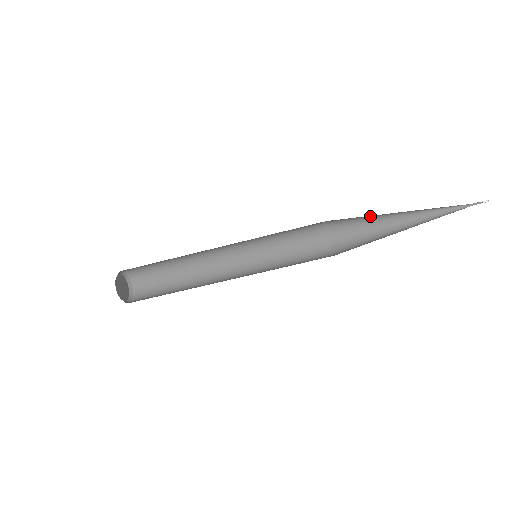
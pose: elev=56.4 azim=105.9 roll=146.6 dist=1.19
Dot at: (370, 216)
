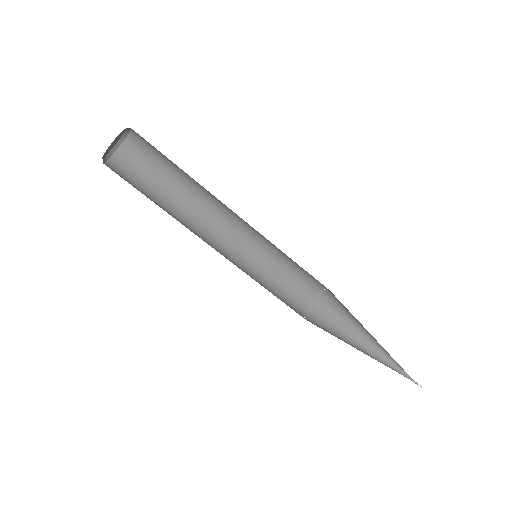
Dot at: (353, 319)
